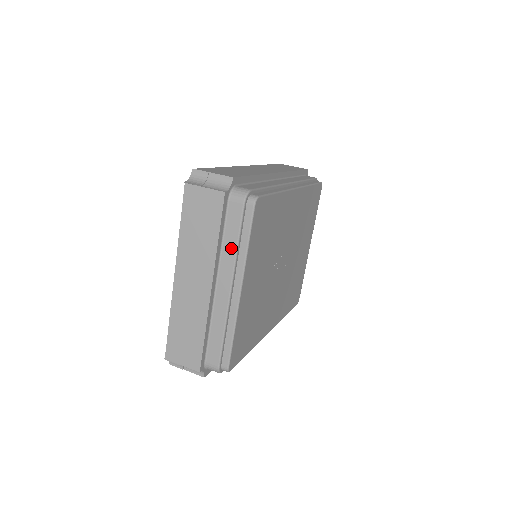
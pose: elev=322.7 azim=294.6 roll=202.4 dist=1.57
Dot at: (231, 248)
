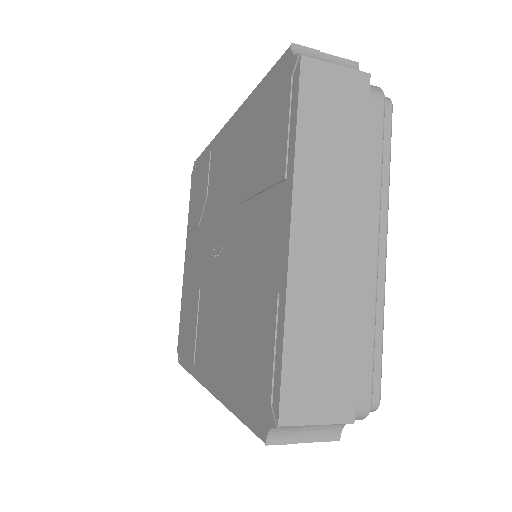
Dot at: (373, 173)
